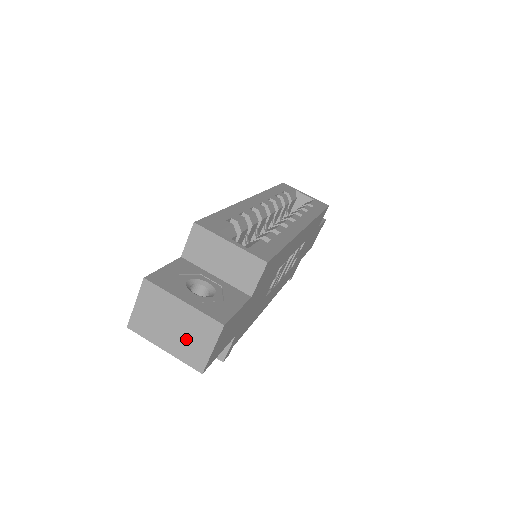
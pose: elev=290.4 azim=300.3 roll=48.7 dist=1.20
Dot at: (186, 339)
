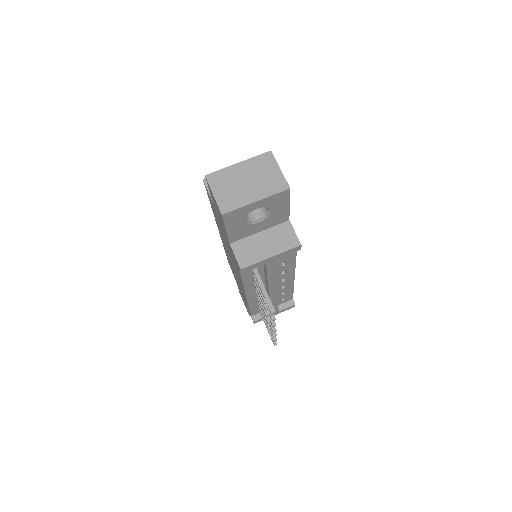
Dot at: (261, 180)
